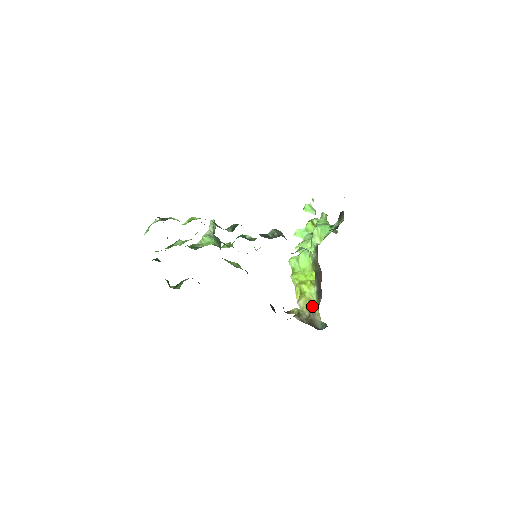
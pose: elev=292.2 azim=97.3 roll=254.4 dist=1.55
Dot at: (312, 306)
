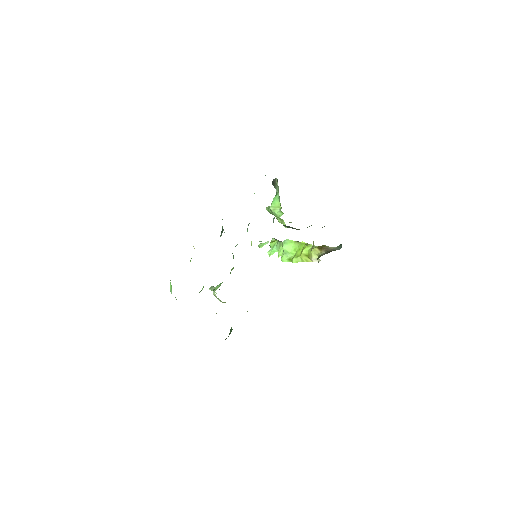
Dot at: (321, 247)
